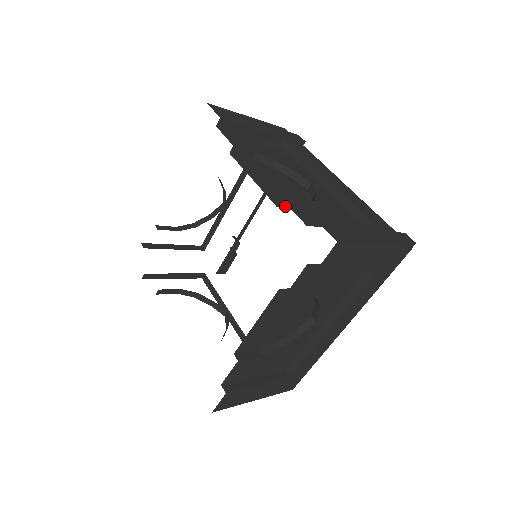
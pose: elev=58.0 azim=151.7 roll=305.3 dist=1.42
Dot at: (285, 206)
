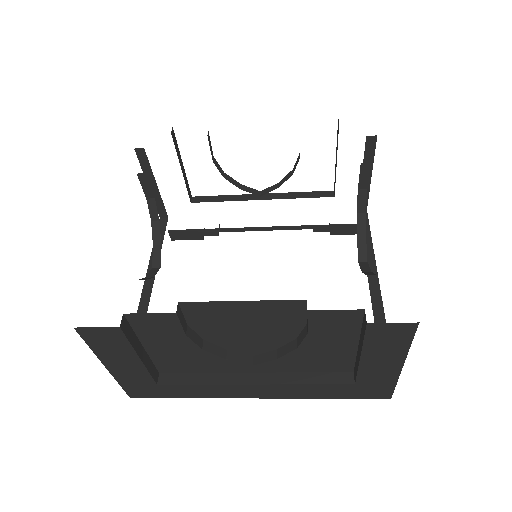
Dot at: occluded
